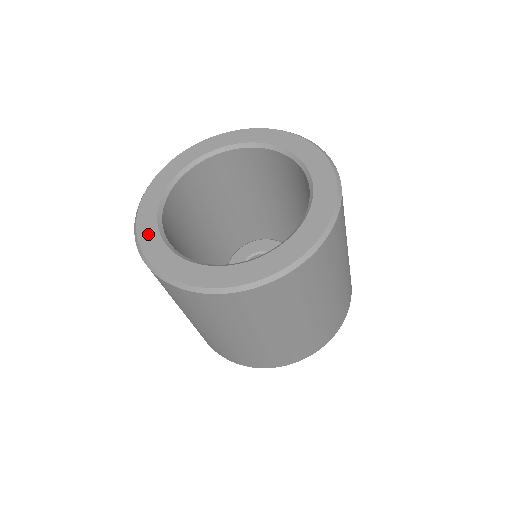
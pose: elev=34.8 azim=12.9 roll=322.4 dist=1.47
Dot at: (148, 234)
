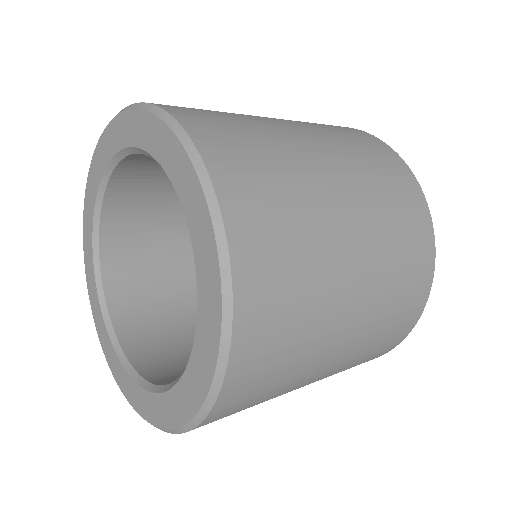
Dot at: (103, 338)
